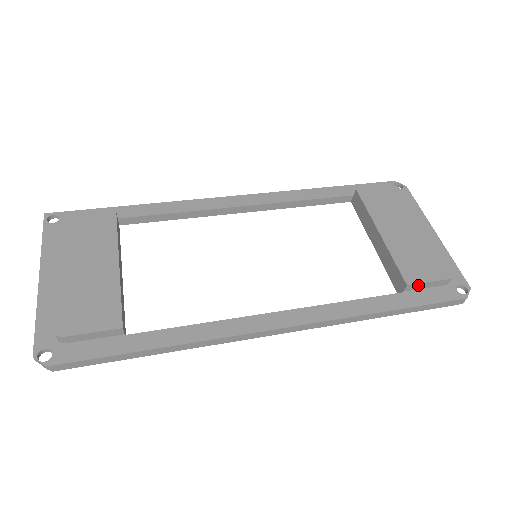
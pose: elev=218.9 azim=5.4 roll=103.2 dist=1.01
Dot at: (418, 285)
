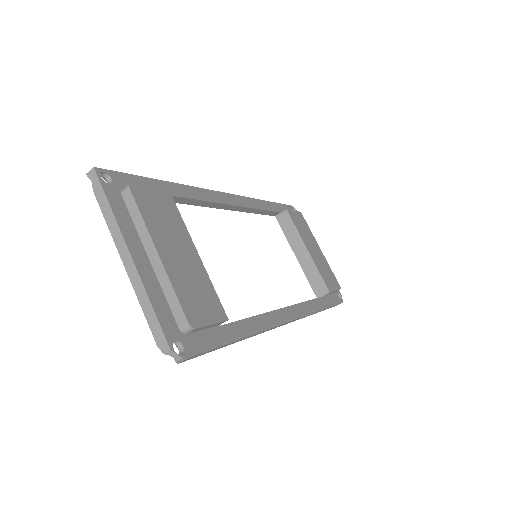
Dot at: (331, 292)
